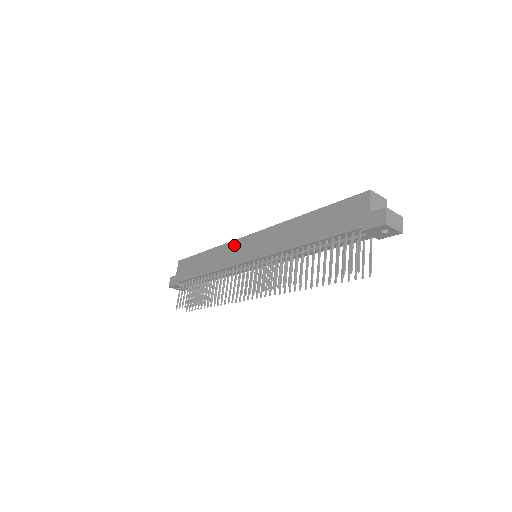
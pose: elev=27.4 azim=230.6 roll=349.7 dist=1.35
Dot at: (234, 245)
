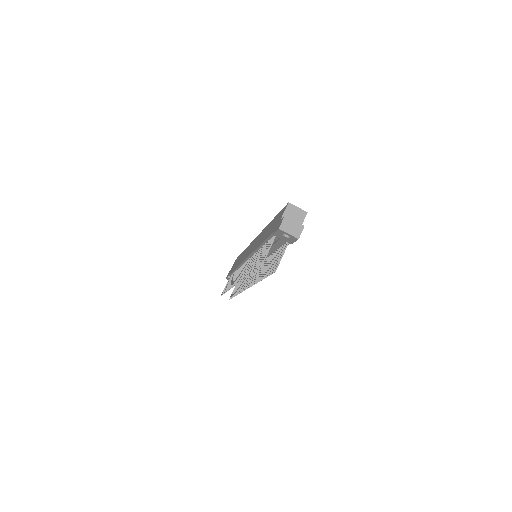
Dot at: (249, 246)
